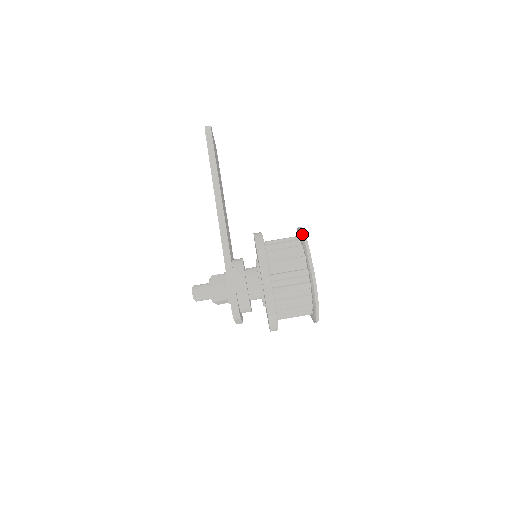
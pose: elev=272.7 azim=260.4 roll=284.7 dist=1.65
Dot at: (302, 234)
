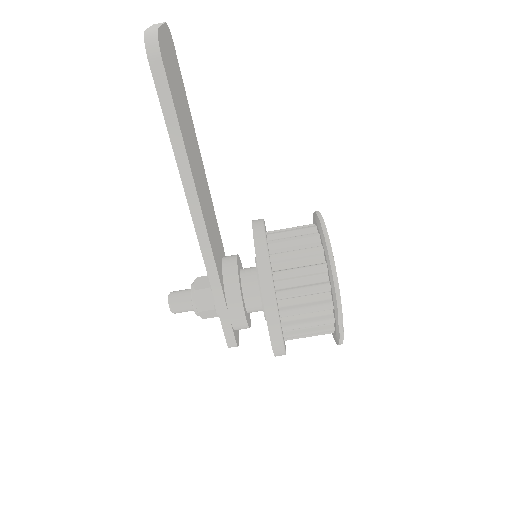
Dot at: (332, 275)
